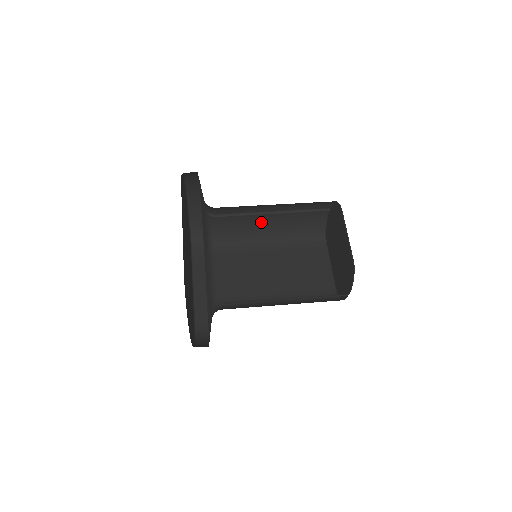
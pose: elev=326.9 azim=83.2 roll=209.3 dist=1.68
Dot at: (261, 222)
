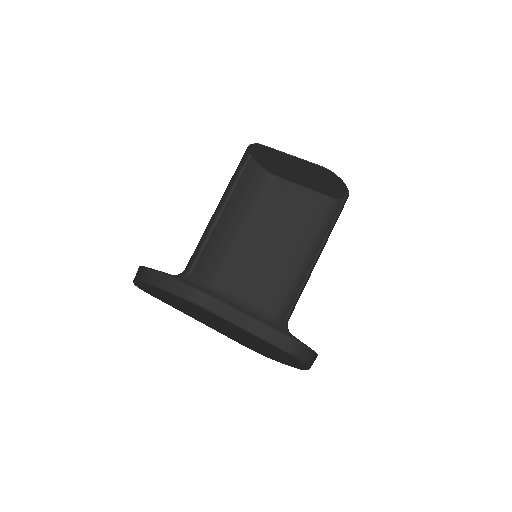
Dot at: (222, 229)
